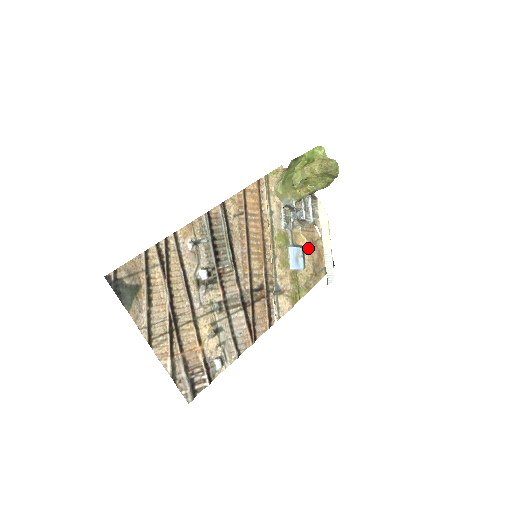
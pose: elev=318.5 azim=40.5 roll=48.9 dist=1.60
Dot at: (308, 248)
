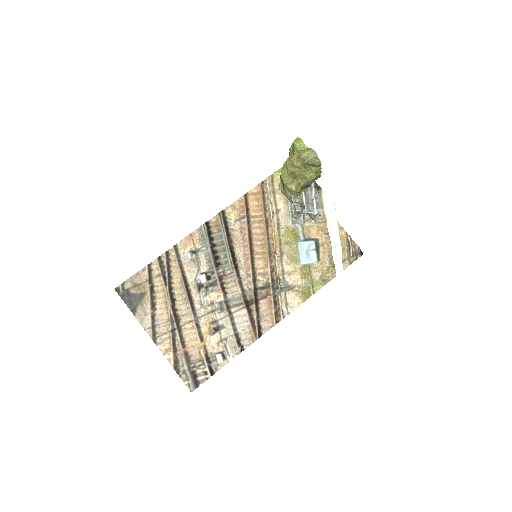
Dot at: (323, 240)
